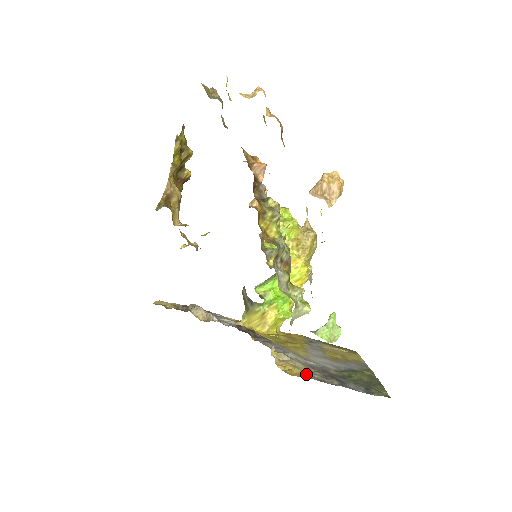
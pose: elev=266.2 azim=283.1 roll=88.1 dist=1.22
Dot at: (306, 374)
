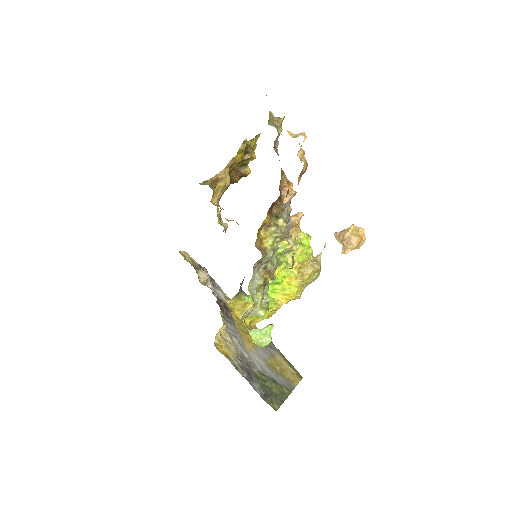
Dot at: (229, 356)
